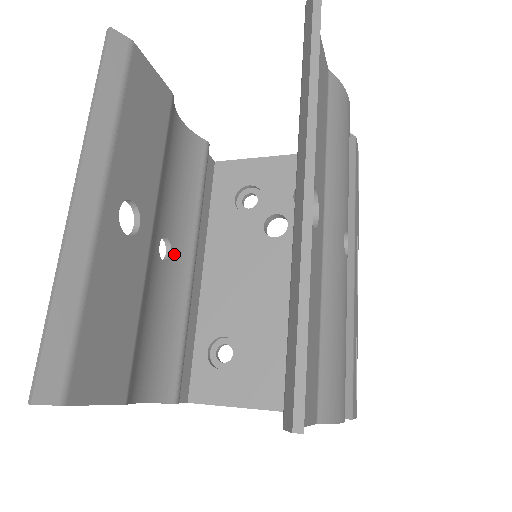
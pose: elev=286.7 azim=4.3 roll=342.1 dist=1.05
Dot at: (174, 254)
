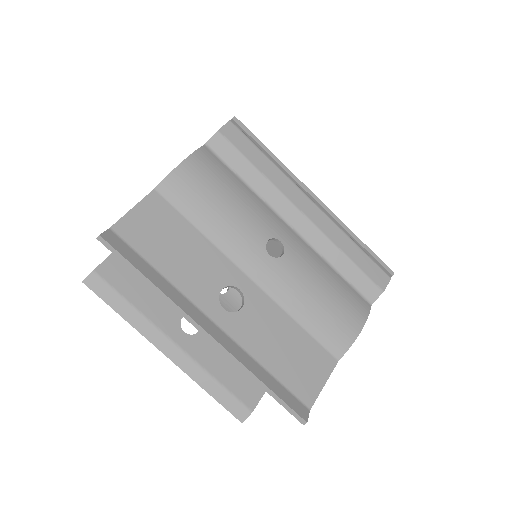
Dot at: occluded
